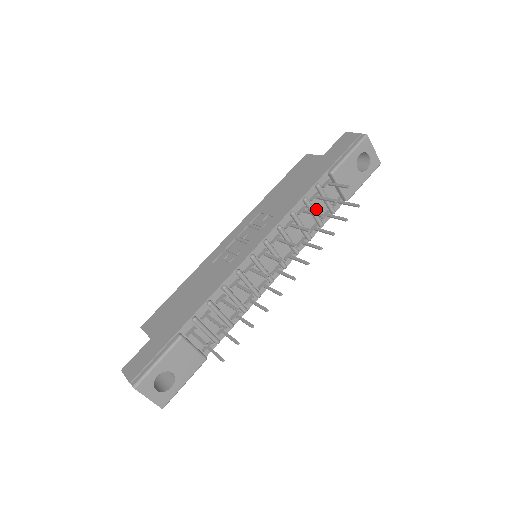
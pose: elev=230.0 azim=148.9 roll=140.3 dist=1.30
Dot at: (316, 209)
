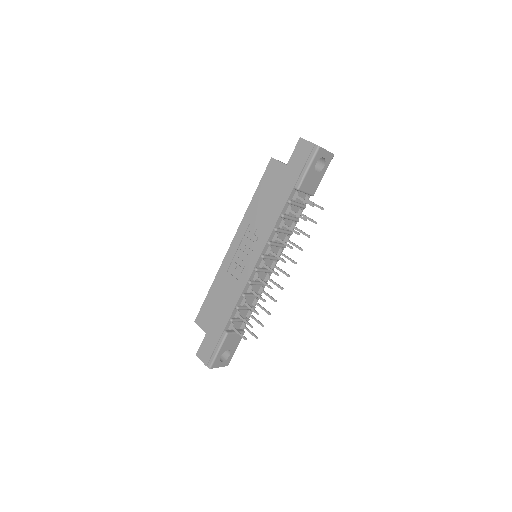
Dot at: (291, 214)
